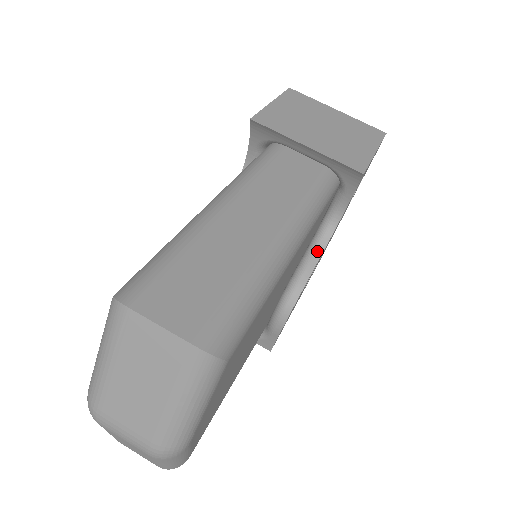
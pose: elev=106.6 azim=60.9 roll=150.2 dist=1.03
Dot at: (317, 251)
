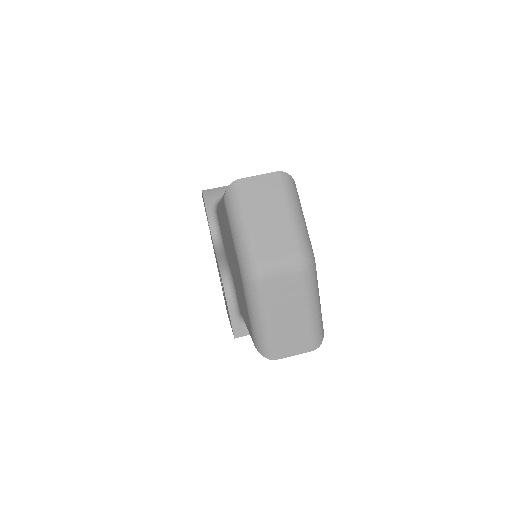
Dot at: occluded
